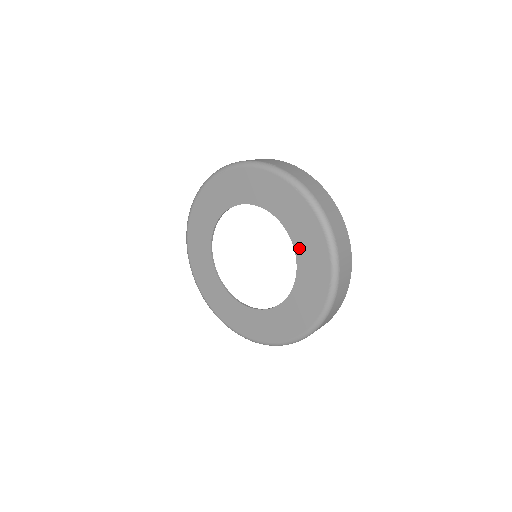
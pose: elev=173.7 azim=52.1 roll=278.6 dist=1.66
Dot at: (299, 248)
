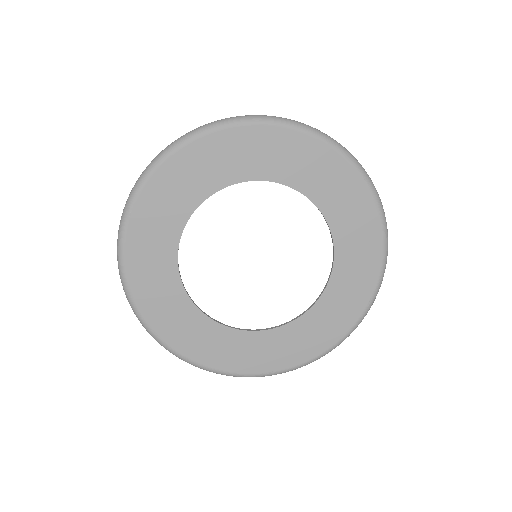
Dot at: (342, 255)
